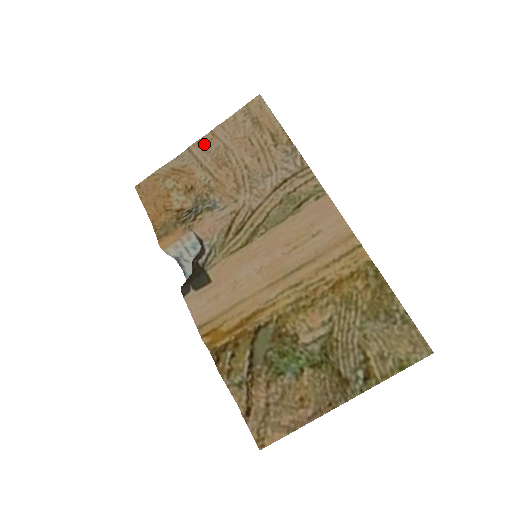
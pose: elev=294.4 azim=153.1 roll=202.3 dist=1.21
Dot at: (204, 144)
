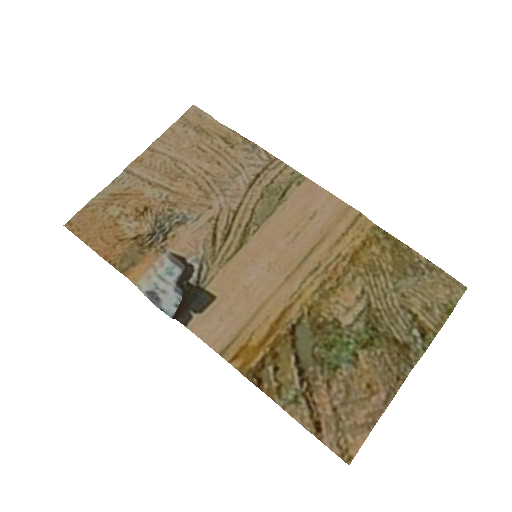
Dot at: (144, 162)
